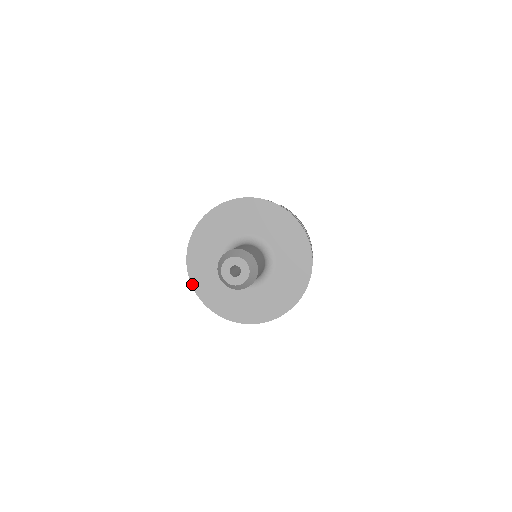
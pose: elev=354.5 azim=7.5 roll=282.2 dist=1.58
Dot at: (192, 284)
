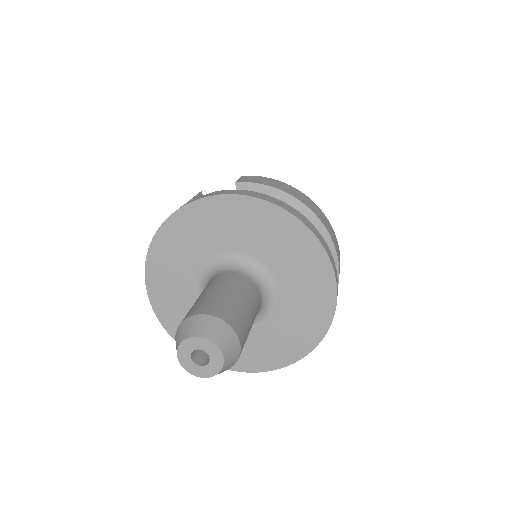
Dot at: occluded
